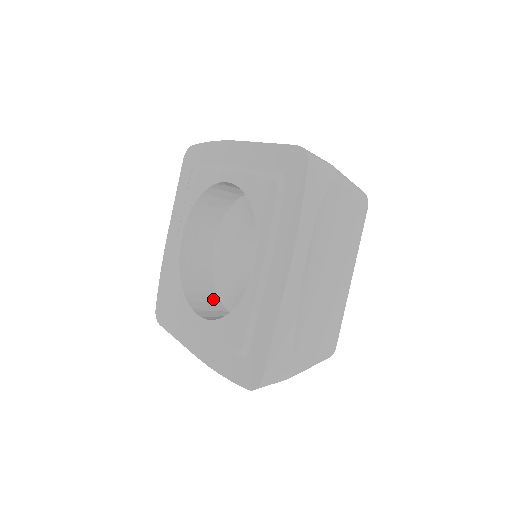
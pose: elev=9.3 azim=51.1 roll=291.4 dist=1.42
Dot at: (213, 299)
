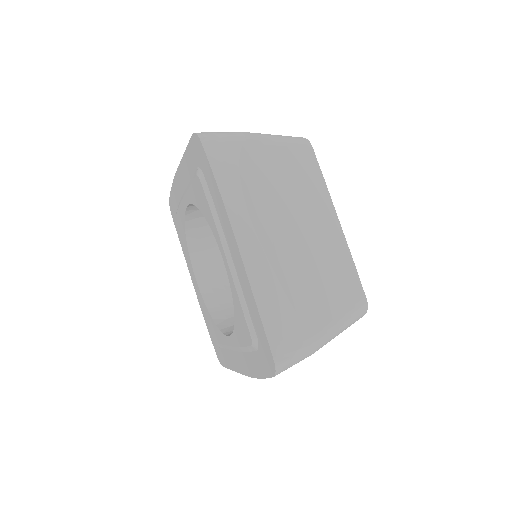
Dot at: (216, 243)
